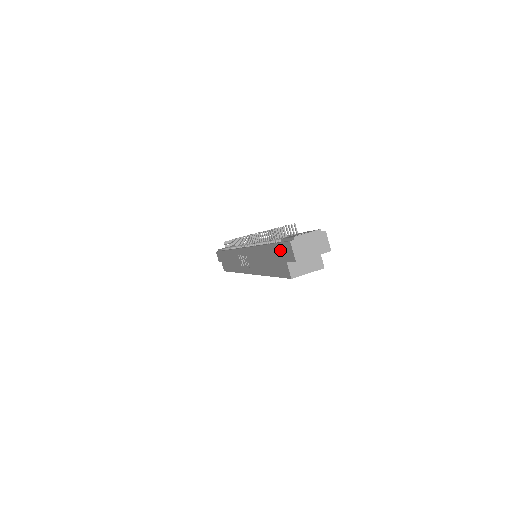
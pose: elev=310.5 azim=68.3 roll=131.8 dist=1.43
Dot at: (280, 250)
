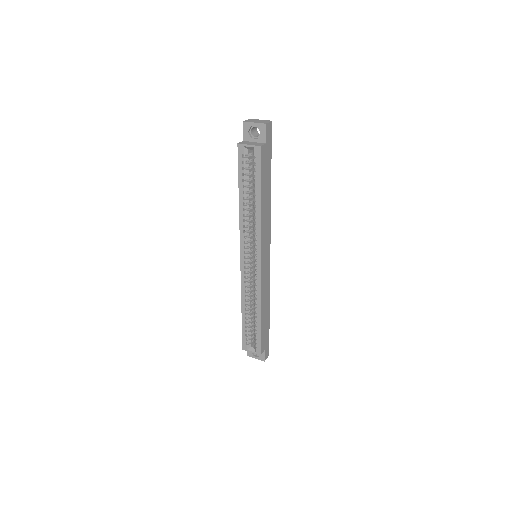
Dot at: occluded
